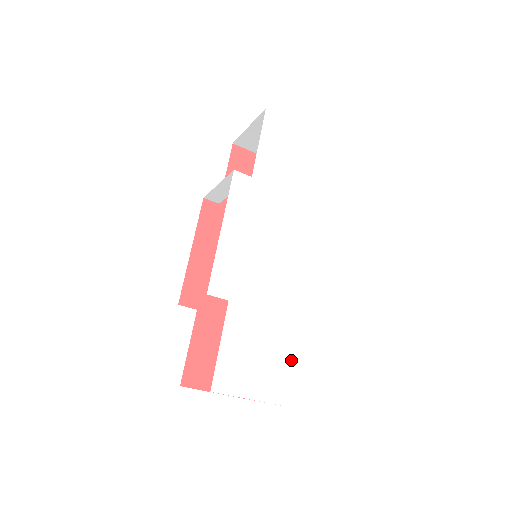
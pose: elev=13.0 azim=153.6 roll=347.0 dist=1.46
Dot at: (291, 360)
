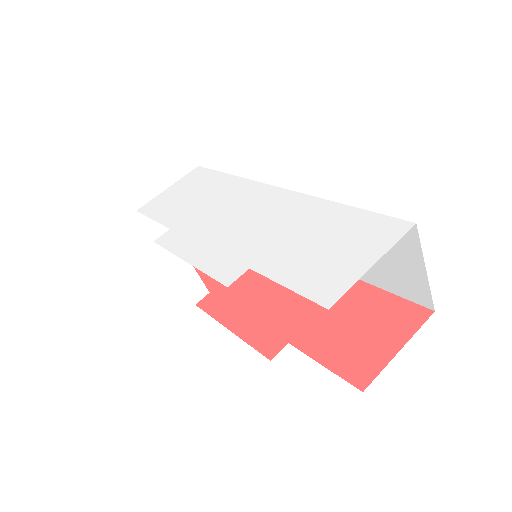
Dot at: (355, 221)
